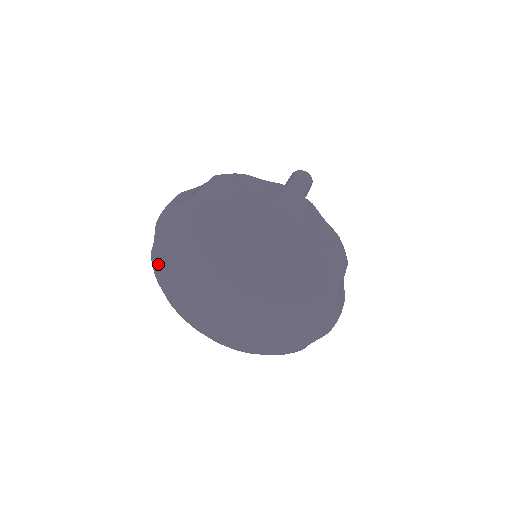
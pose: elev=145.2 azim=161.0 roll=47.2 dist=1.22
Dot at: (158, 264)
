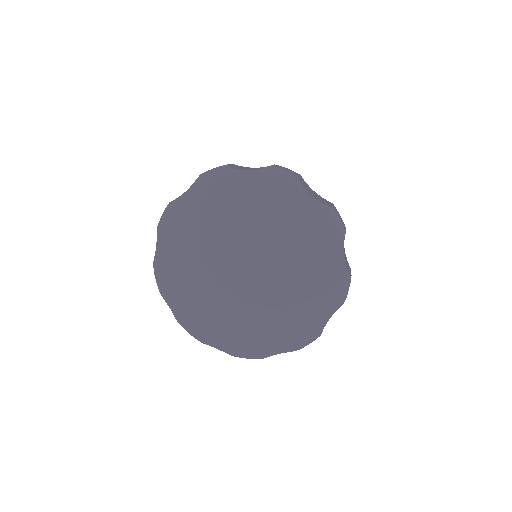
Dot at: (162, 271)
